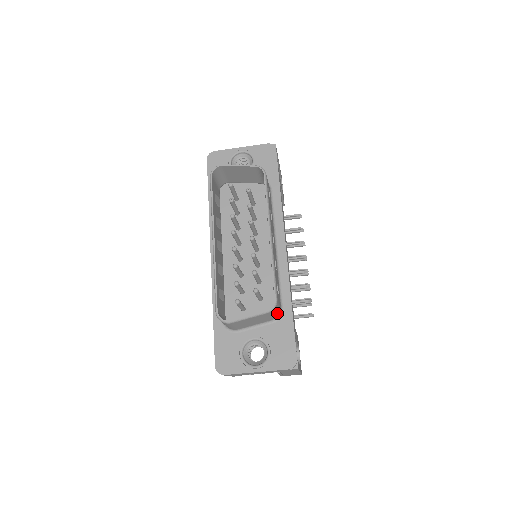
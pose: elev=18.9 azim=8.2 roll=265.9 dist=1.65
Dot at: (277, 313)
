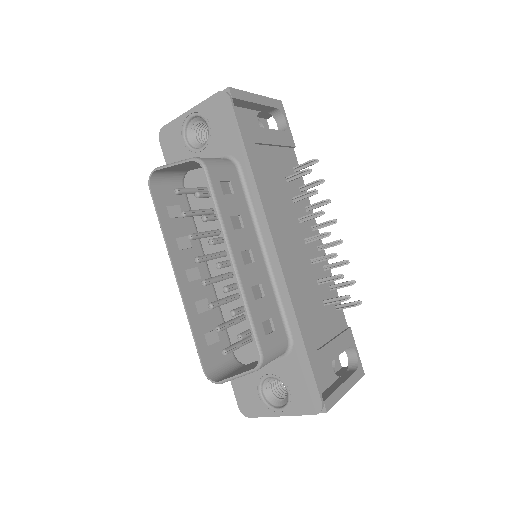
Dot at: (280, 352)
